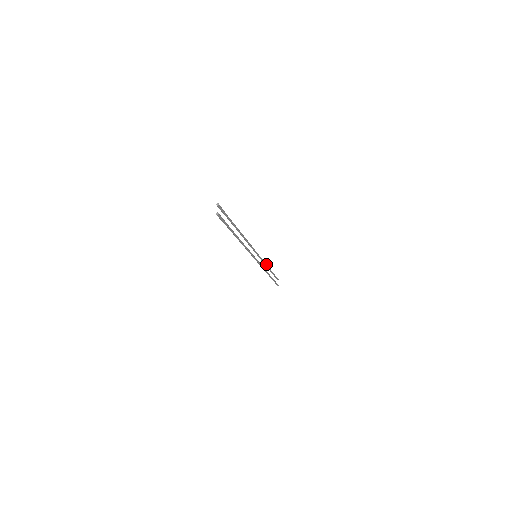
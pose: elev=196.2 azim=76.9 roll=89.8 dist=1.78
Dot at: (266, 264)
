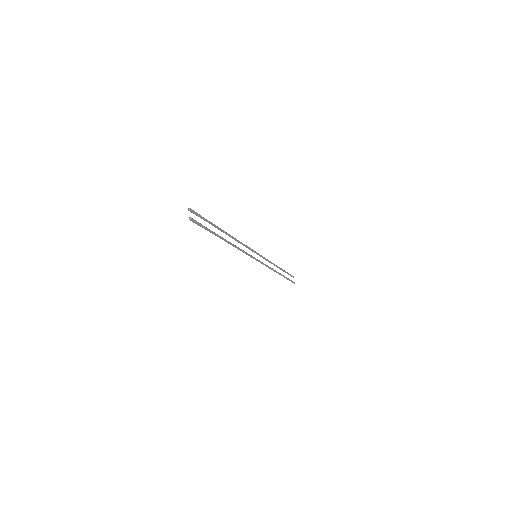
Dot at: (272, 263)
